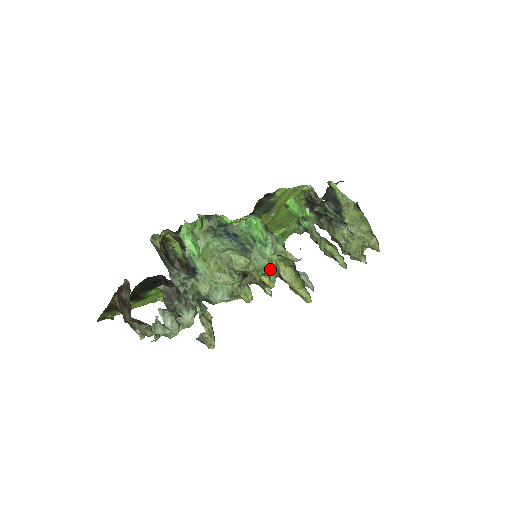
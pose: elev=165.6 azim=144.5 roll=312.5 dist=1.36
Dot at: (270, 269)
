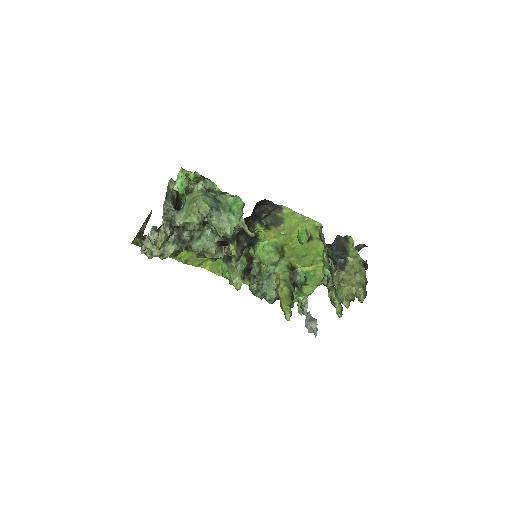
Dot at: (231, 233)
